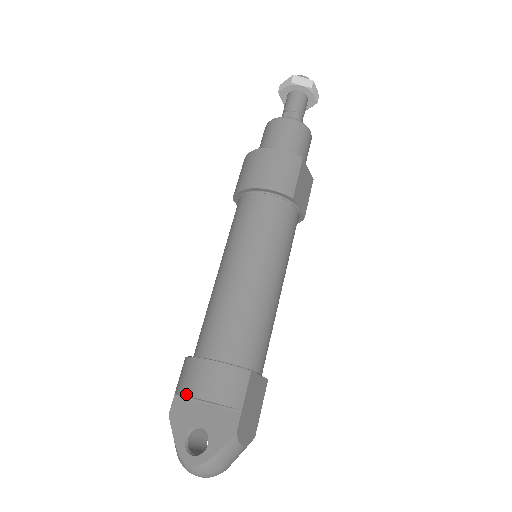
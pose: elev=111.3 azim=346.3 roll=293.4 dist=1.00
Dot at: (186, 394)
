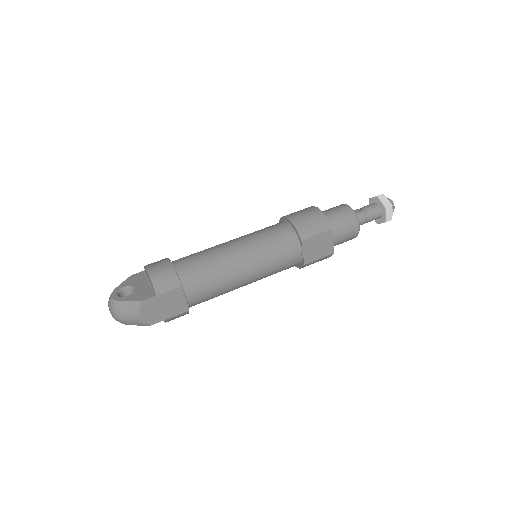
Dot at: (146, 266)
